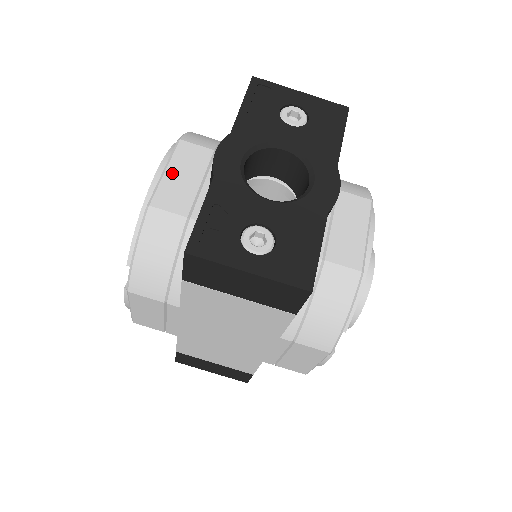
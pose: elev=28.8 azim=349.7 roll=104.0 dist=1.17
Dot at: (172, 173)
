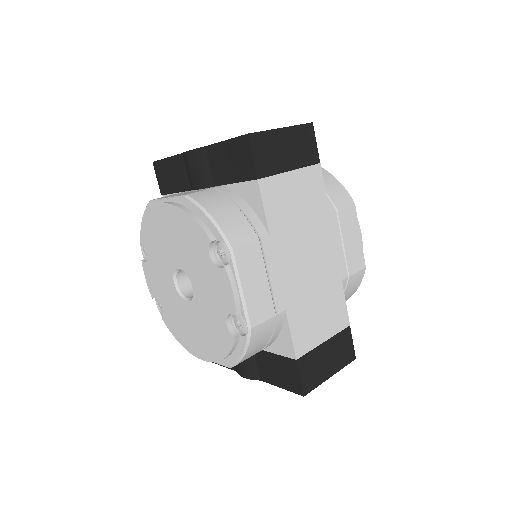
Dot at: (172, 196)
